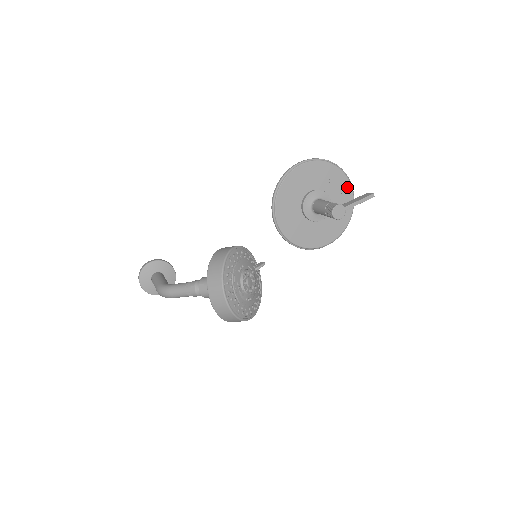
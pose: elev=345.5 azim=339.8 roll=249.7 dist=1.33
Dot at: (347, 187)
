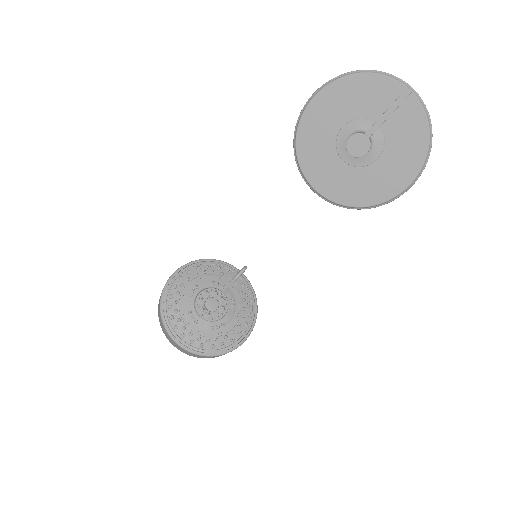
Dot at: (399, 92)
